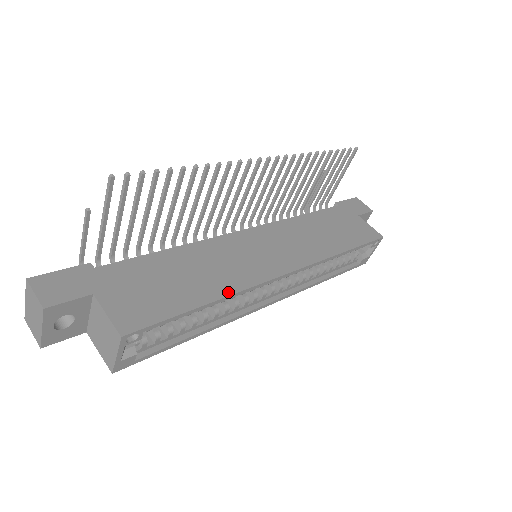
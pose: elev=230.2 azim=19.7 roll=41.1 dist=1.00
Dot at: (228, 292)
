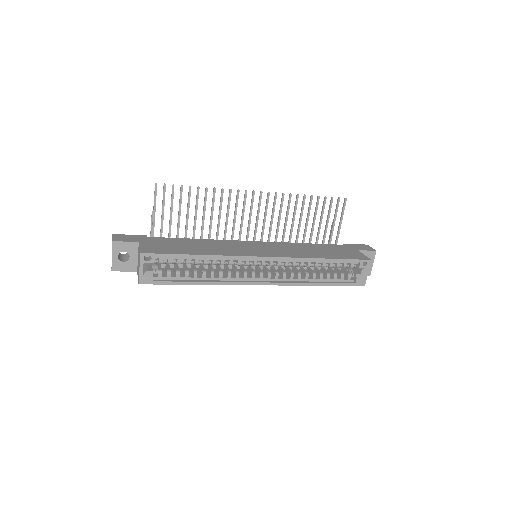
Dot at: (215, 254)
